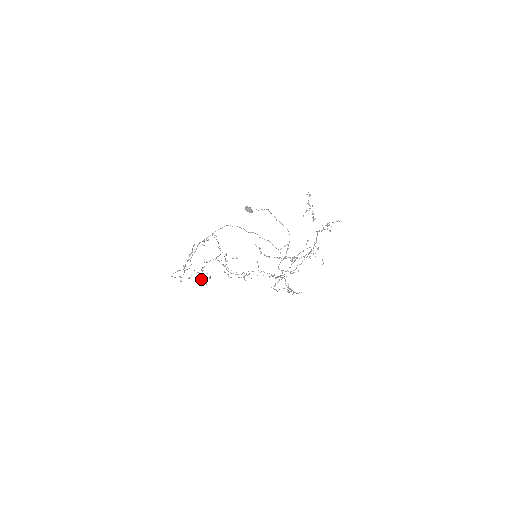
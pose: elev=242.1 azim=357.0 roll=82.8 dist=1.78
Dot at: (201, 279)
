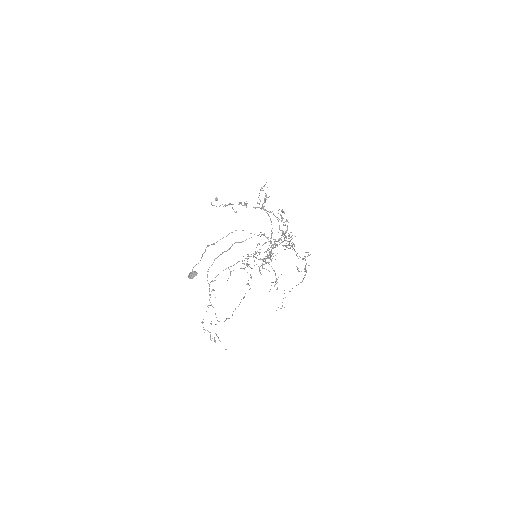
Dot at: occluded
